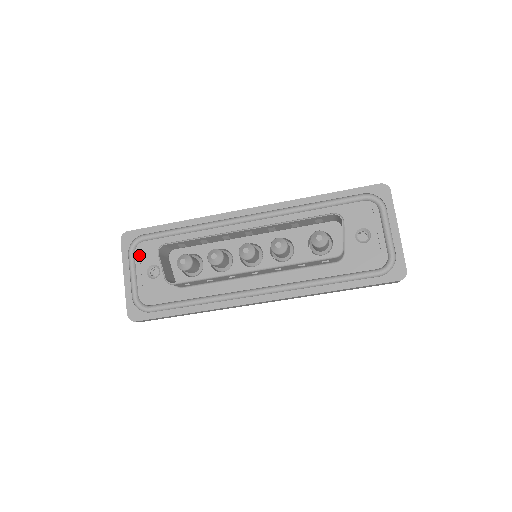
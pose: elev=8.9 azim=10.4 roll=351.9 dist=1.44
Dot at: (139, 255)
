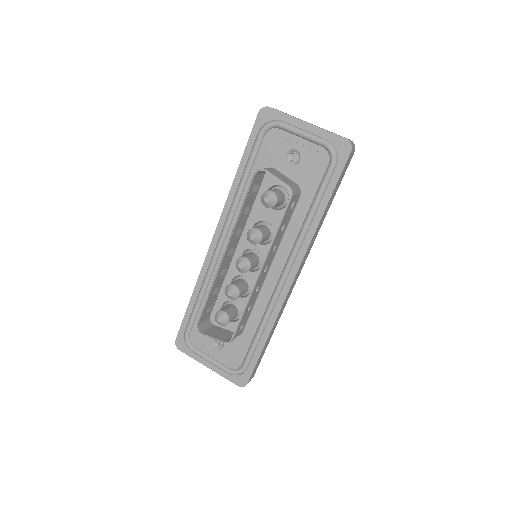
Dot at: (198, 345)
